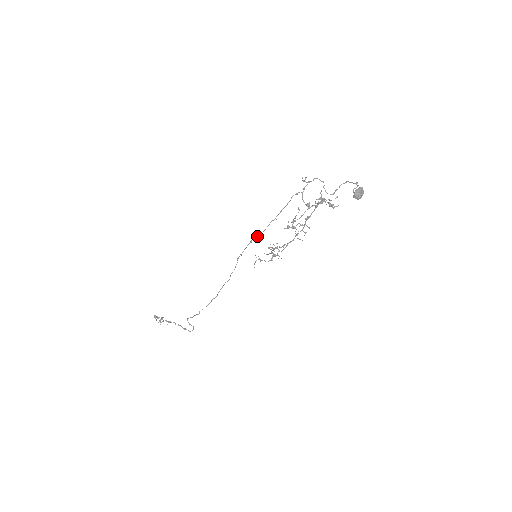
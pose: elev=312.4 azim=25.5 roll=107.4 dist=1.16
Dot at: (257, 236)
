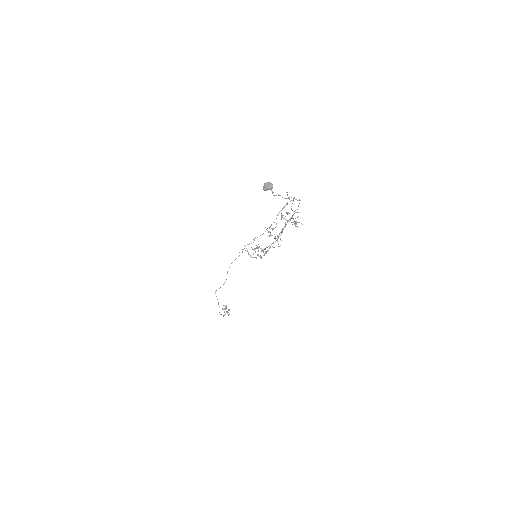
Dot at: occluded
